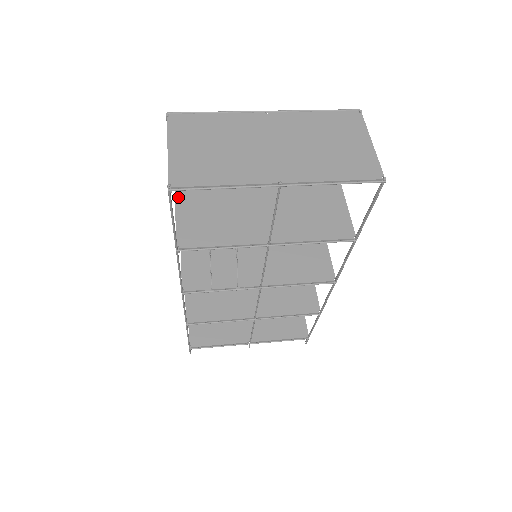
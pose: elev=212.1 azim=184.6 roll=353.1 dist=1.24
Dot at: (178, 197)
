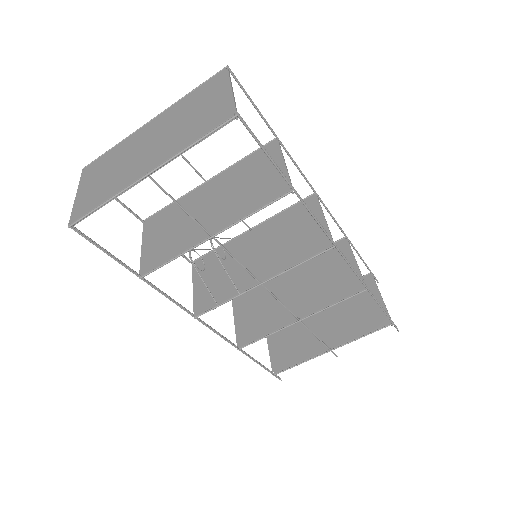
Dot at: (144, 233)
